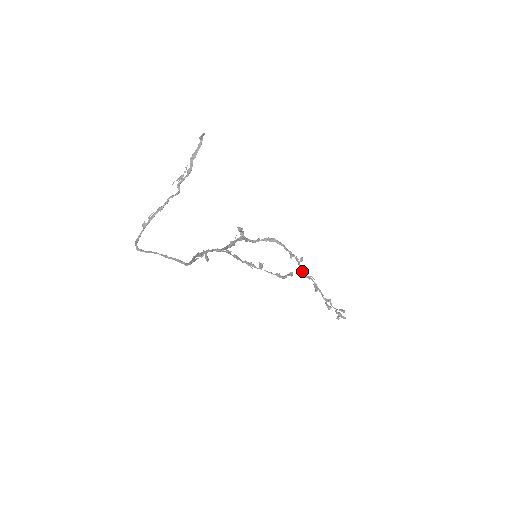
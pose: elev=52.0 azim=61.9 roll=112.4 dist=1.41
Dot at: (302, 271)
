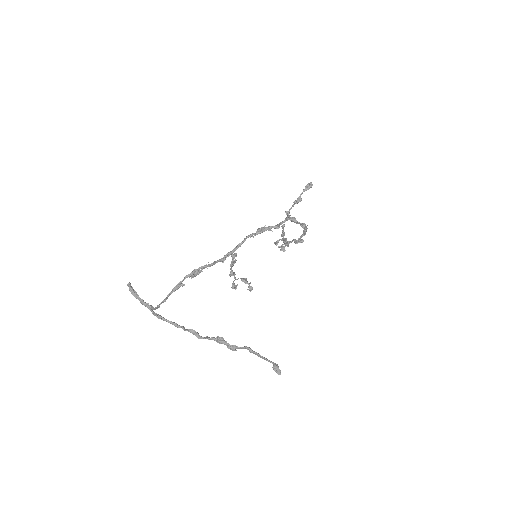
Dot at: occluded
